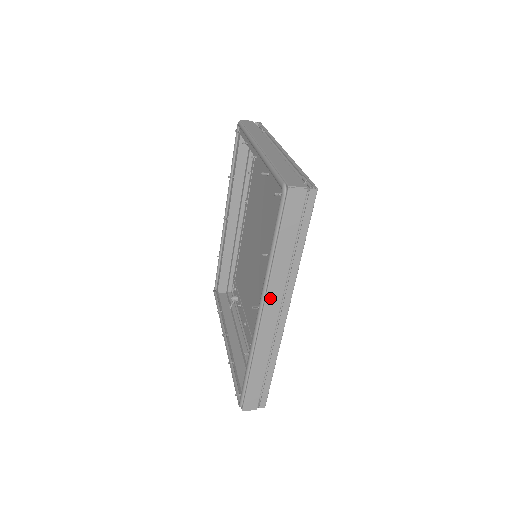
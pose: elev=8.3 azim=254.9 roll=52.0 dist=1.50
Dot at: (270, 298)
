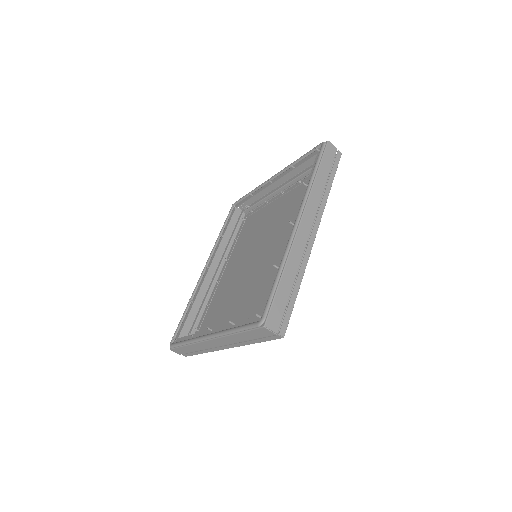
Dot at: (308, 209)
